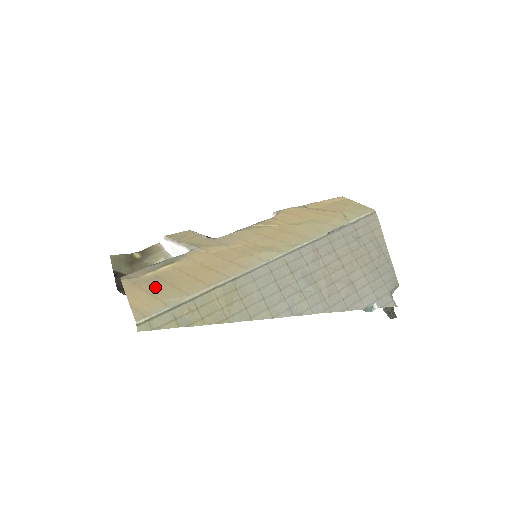
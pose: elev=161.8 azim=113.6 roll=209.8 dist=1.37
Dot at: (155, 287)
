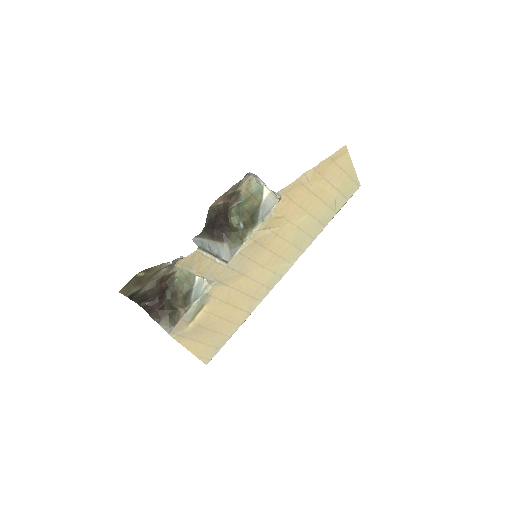
Dot at: (203, 337)
